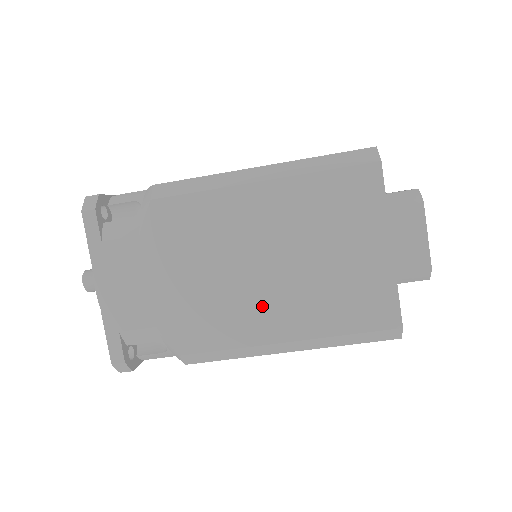
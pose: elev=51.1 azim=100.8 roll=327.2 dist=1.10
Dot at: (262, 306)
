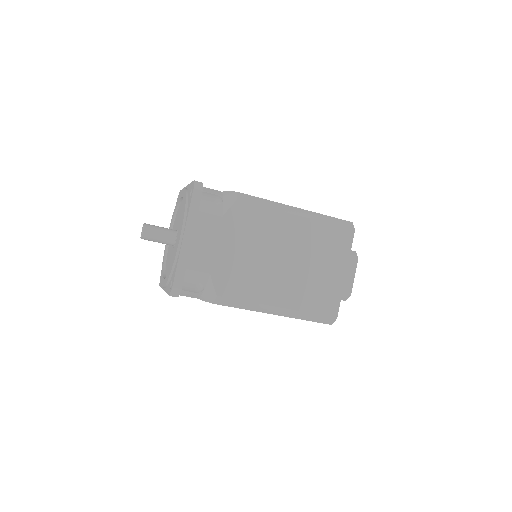
Dot at: (274, 282)
